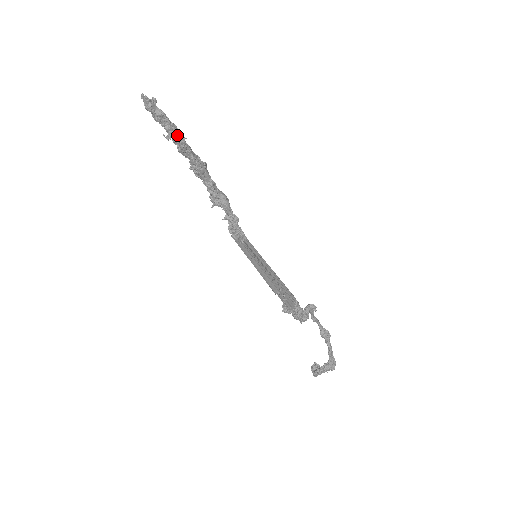
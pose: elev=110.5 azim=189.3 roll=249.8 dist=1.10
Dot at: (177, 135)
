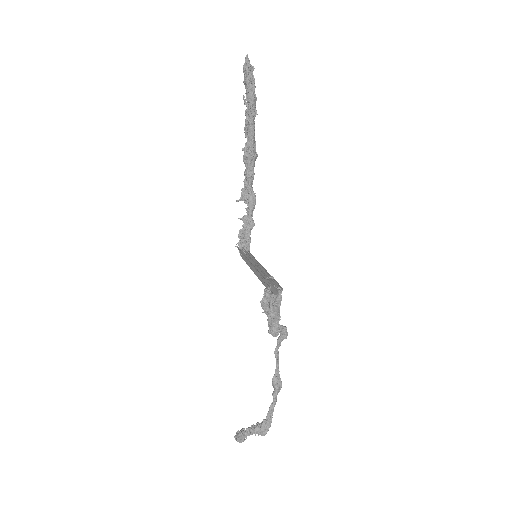
Dot at: (253, 106)
